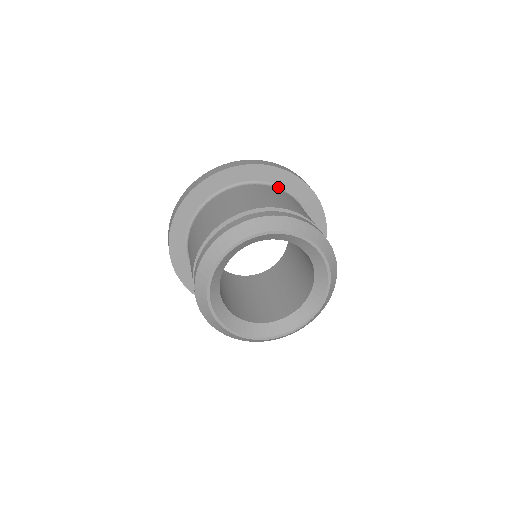
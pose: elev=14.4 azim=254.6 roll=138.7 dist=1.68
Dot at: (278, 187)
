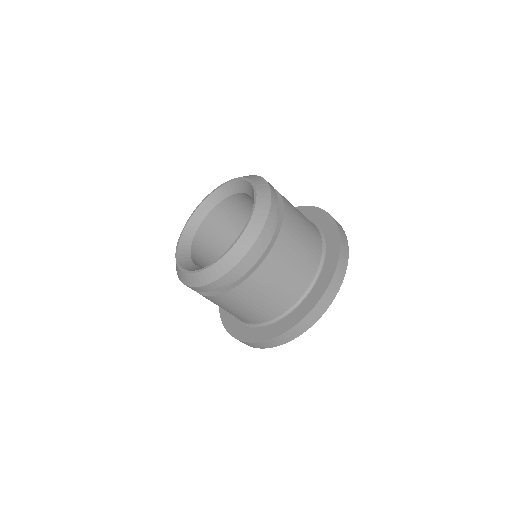
Dot at: occluded
